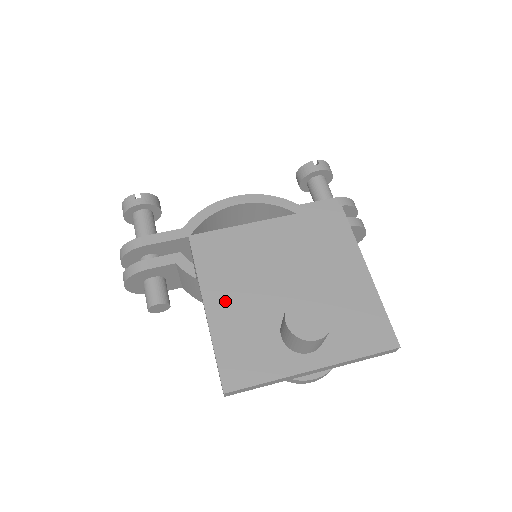
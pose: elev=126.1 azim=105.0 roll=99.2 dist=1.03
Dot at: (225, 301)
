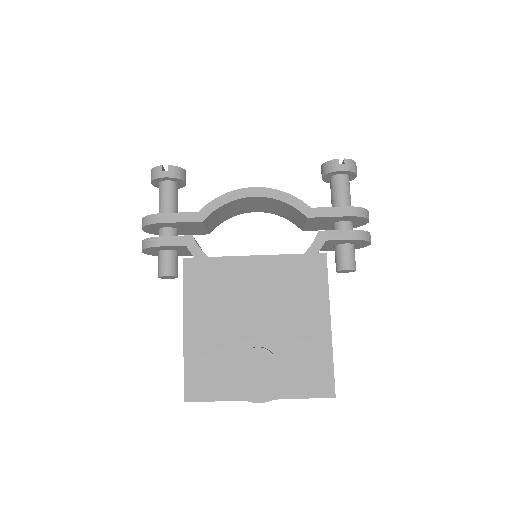
Dot at: (201, 325)
